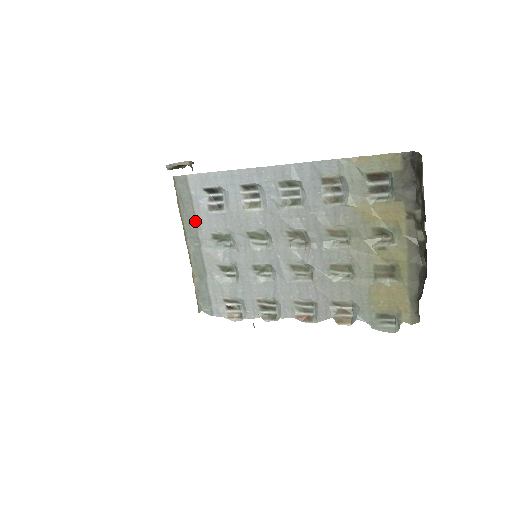
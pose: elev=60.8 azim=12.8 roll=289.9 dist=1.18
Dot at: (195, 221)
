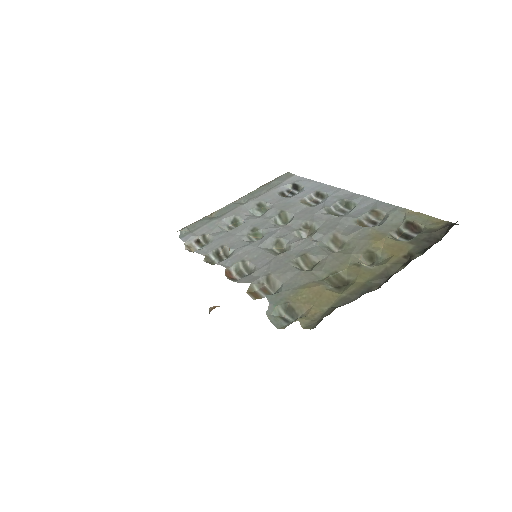
Dot at: (262, 193)
